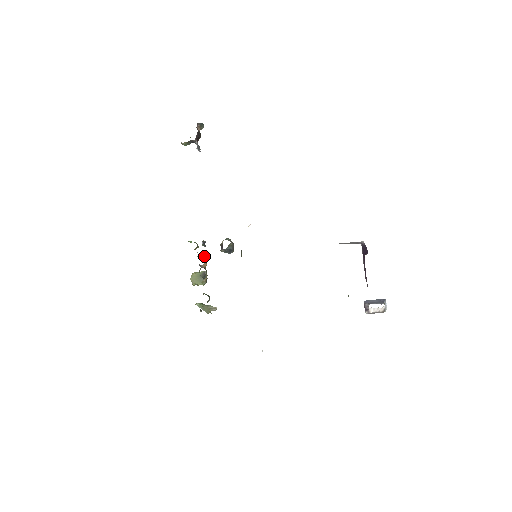
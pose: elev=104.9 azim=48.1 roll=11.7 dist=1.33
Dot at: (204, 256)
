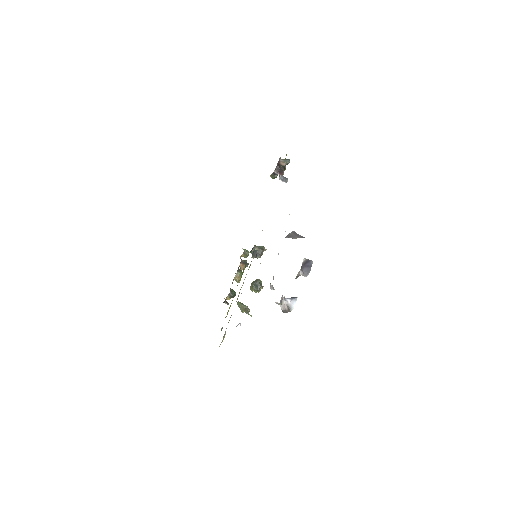
Dot at: (246, 260)
